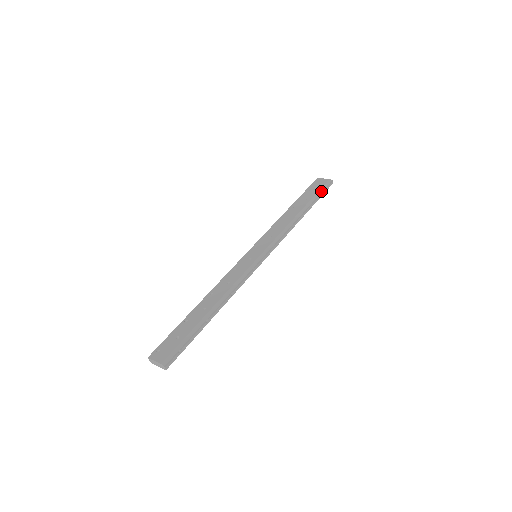
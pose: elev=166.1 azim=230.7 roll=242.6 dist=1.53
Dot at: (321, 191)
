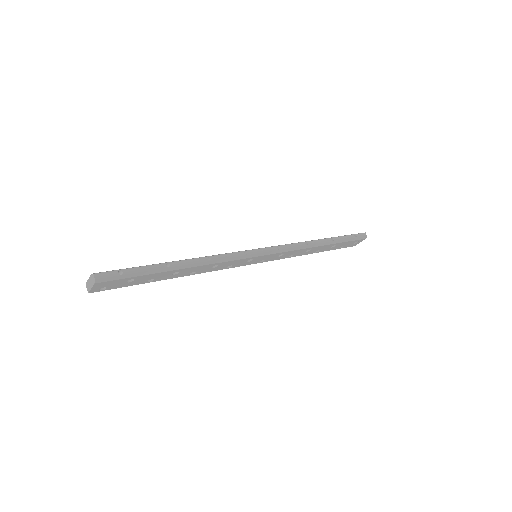
Dot at: (349, 235)
